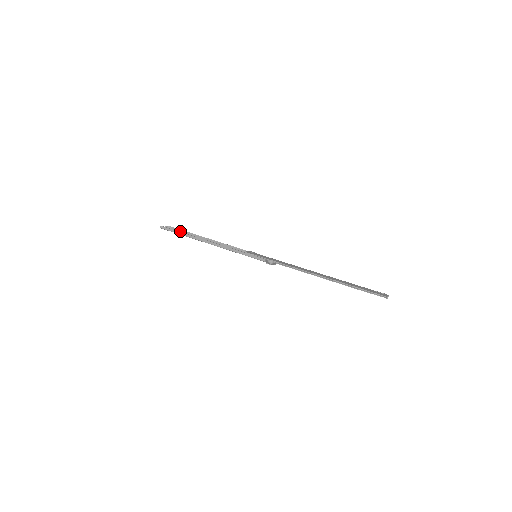
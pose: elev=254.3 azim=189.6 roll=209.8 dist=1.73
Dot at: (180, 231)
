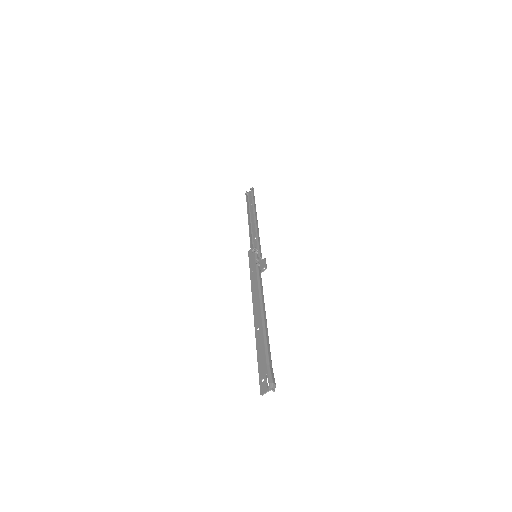
Dot at: (253, 197)
